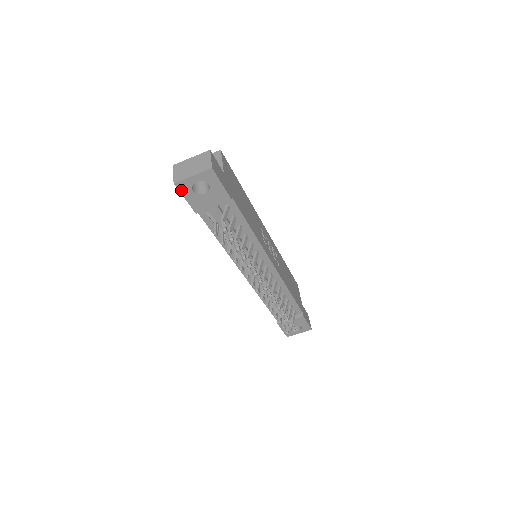
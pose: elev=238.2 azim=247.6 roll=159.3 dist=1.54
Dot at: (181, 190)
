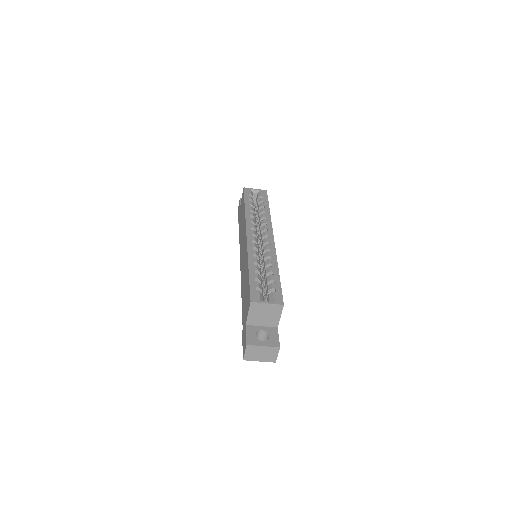
Dot at: occluded
